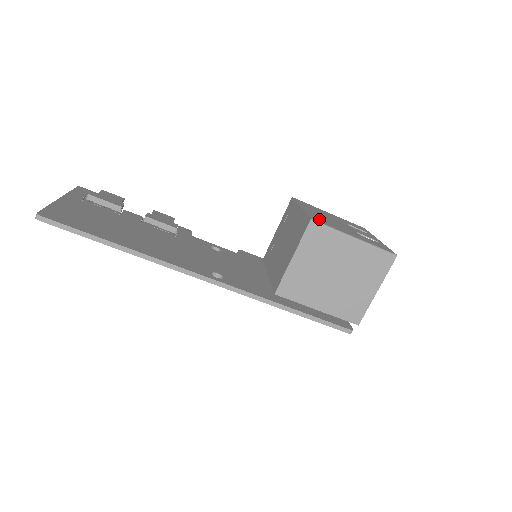
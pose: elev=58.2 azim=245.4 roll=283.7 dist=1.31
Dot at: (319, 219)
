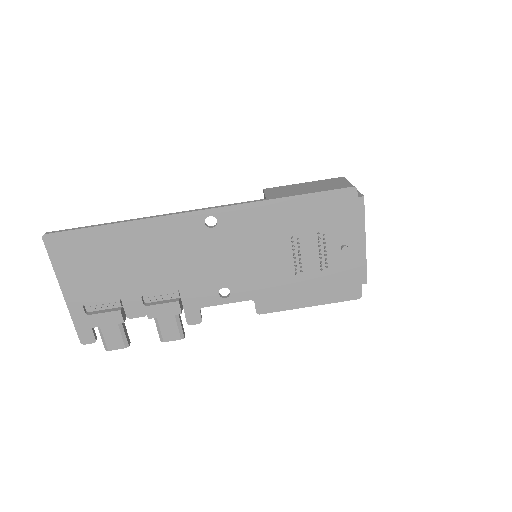
Dot at: occluded
